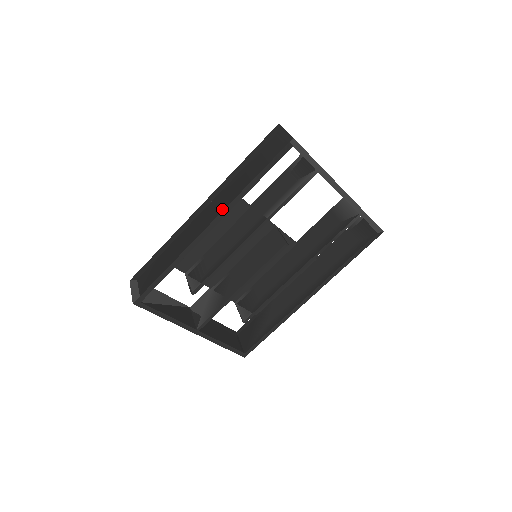
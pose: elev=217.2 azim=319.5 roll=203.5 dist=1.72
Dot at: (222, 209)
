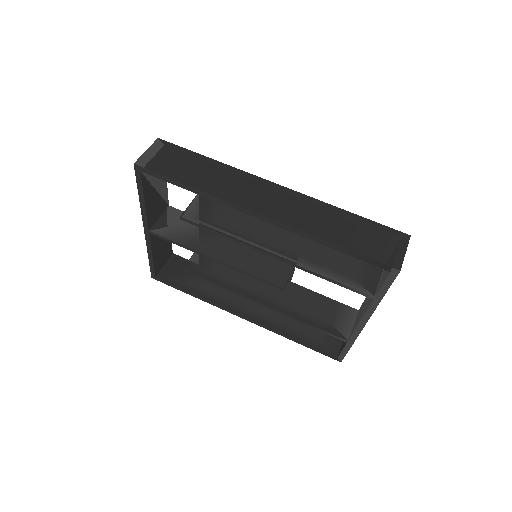
Dot at: (286, 222)
